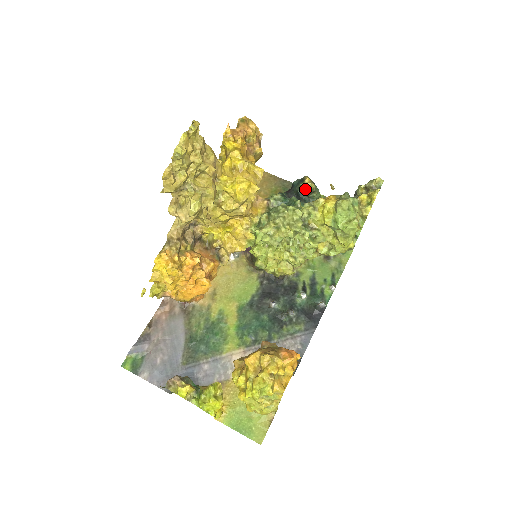
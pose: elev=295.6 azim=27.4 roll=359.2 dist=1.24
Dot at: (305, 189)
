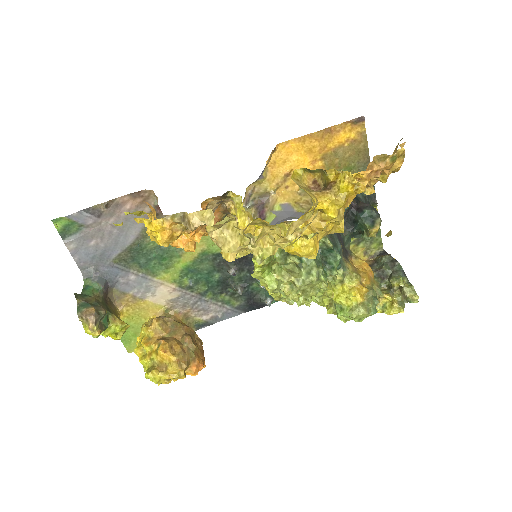
Dot at: (365, 229)
